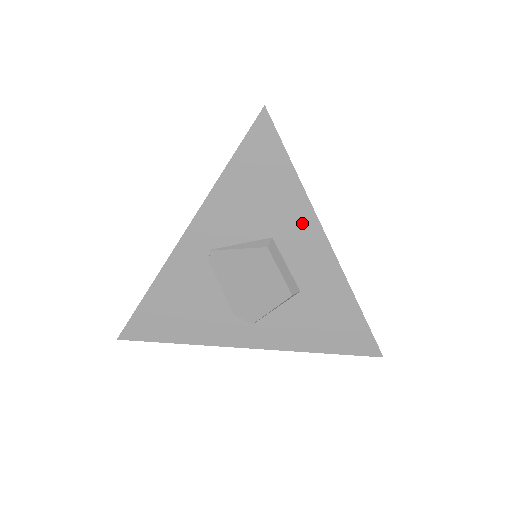
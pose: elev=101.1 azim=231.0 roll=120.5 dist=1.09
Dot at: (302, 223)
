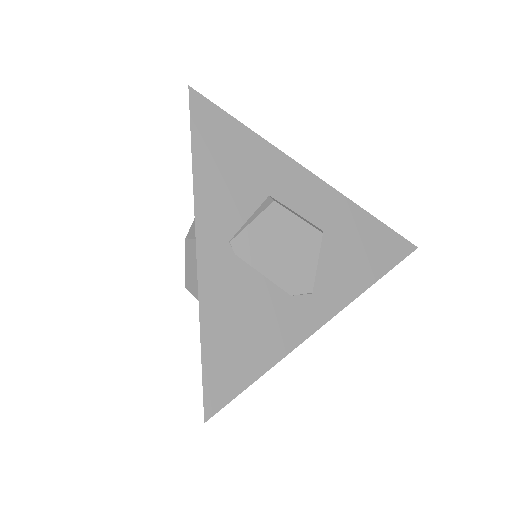
Dot at: (281, 168)
